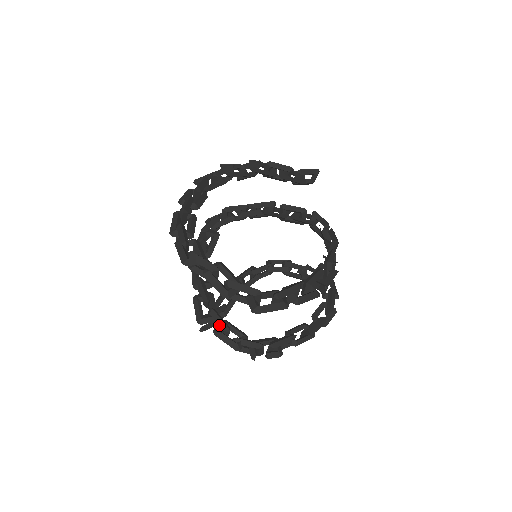
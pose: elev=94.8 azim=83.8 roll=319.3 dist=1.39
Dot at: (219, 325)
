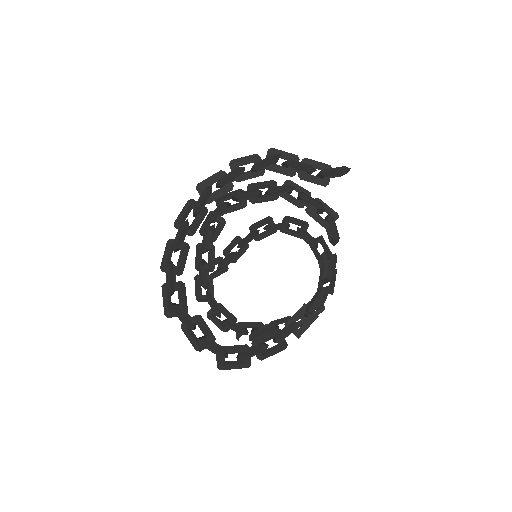
Dot at: (212, 310)
